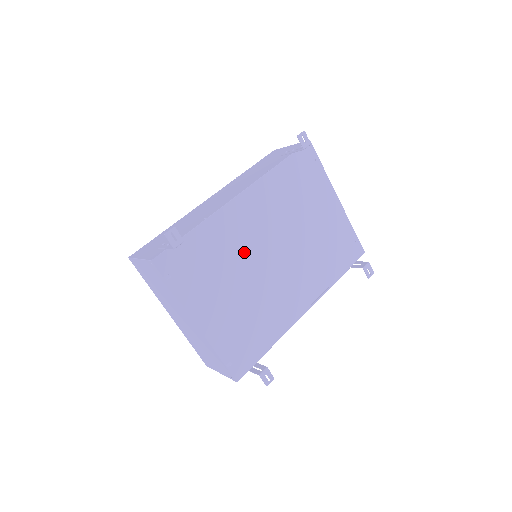
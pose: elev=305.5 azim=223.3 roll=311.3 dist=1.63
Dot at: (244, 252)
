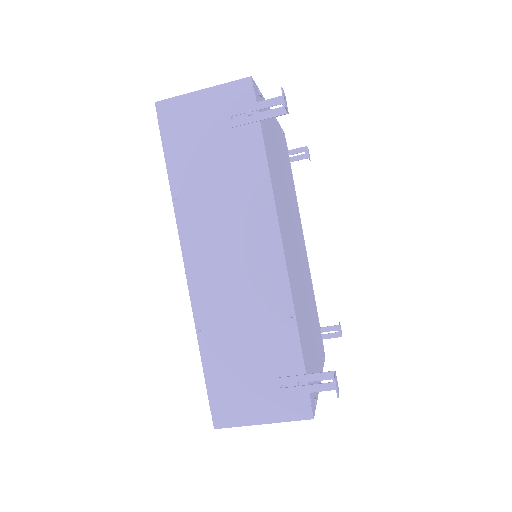
Dot at: (299, 284)
